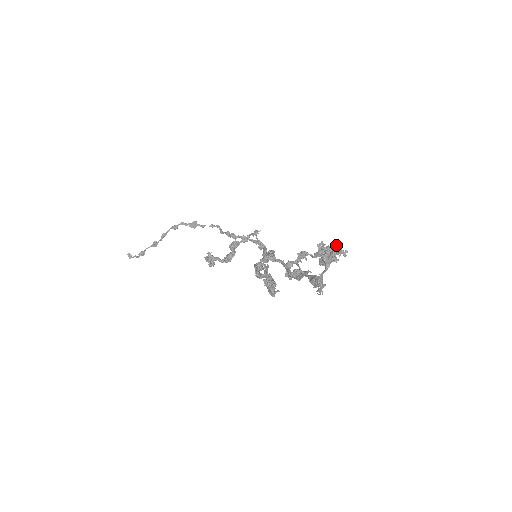
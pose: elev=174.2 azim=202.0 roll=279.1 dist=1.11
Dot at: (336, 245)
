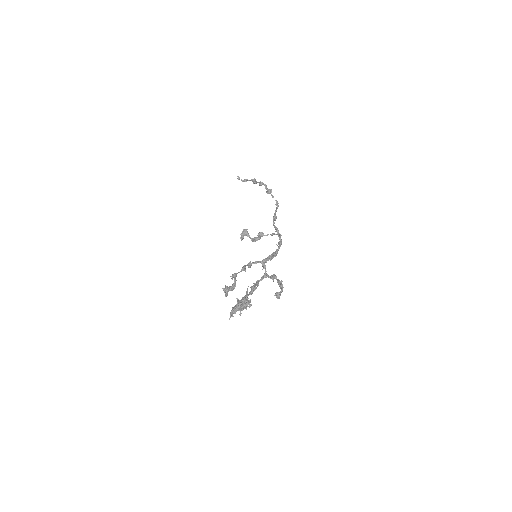
Dot at: (240, 306)
